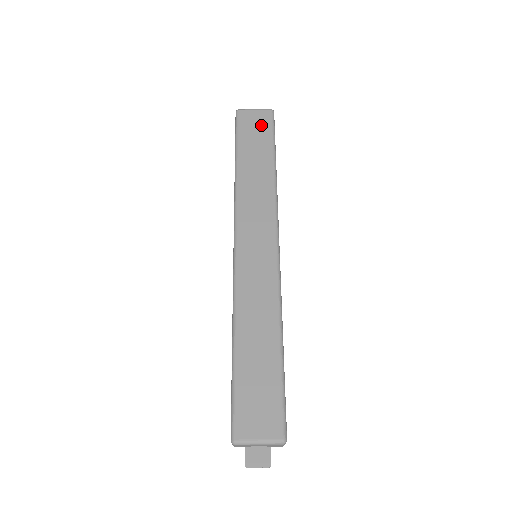
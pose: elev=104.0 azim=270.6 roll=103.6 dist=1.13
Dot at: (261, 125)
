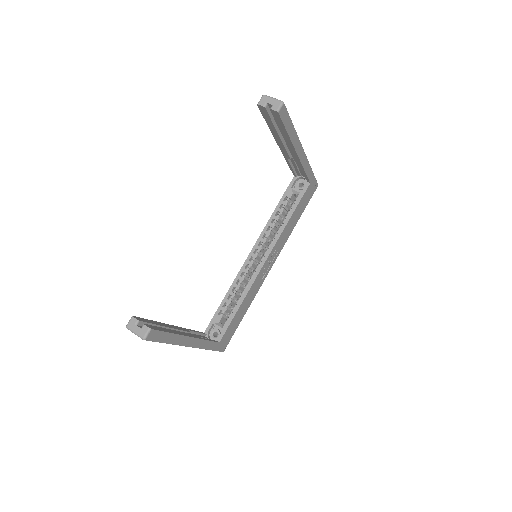
Dot at: occluded
